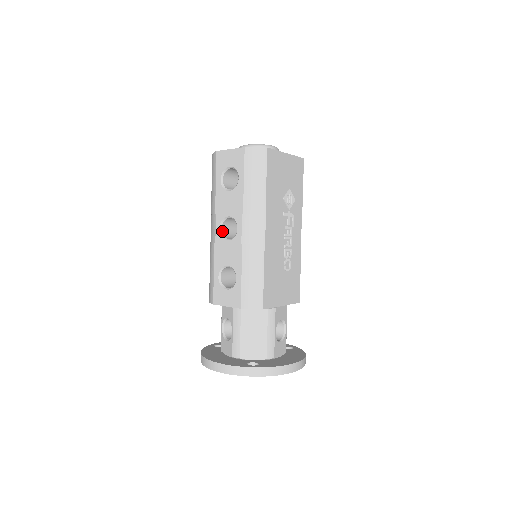
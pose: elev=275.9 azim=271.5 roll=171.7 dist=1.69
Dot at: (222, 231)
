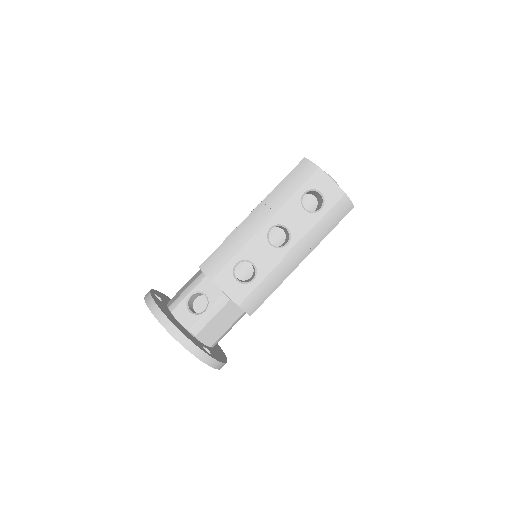
Dot at: occluded
